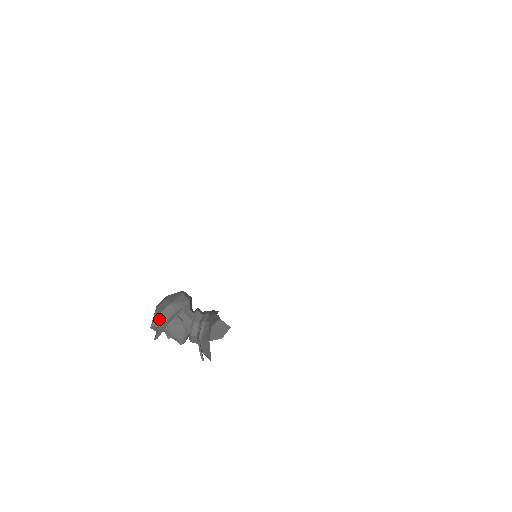
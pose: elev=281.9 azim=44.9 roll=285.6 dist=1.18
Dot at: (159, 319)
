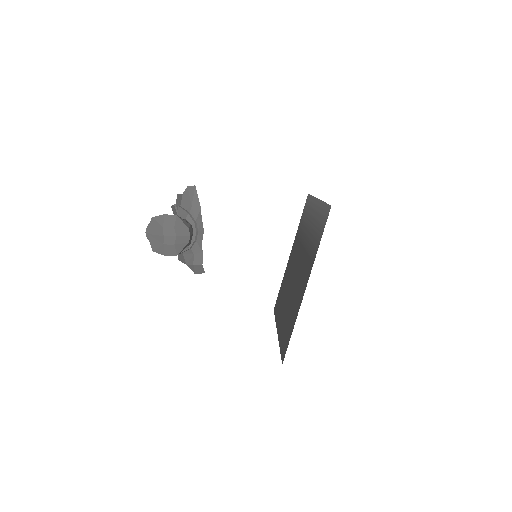
Dot at: (162, 254)
